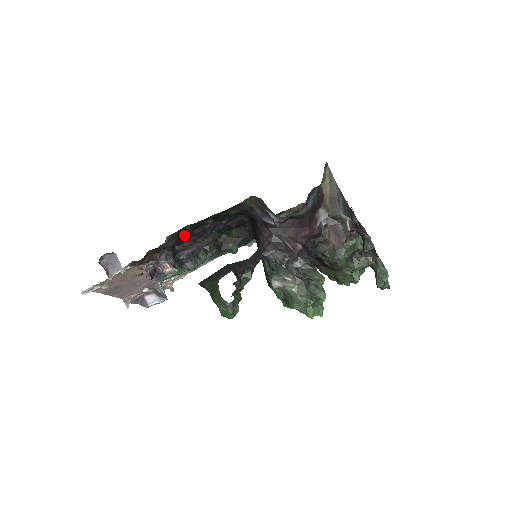
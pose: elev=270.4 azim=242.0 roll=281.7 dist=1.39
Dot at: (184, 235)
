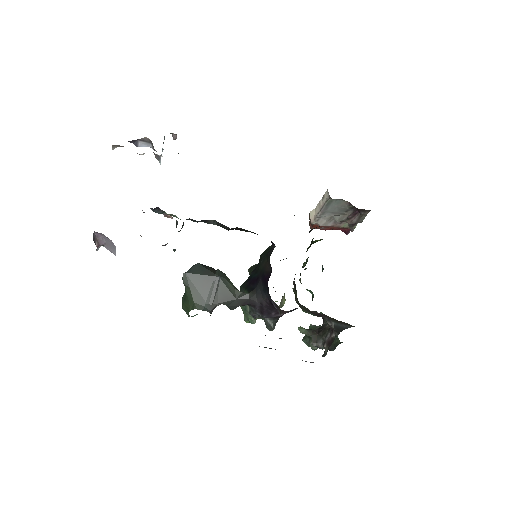
Dot at: occluded
